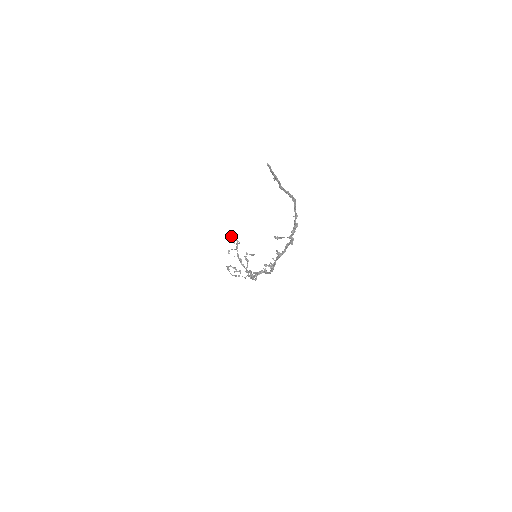
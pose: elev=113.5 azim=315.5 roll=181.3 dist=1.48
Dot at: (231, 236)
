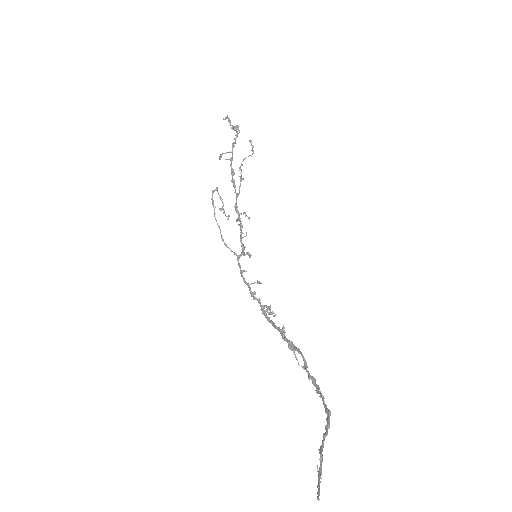
Dot at: (230, 120)
